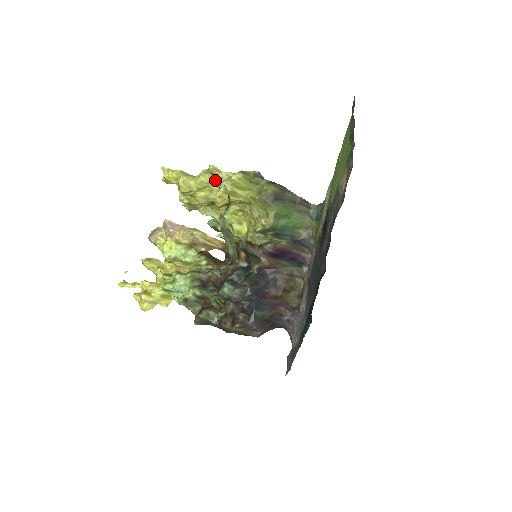
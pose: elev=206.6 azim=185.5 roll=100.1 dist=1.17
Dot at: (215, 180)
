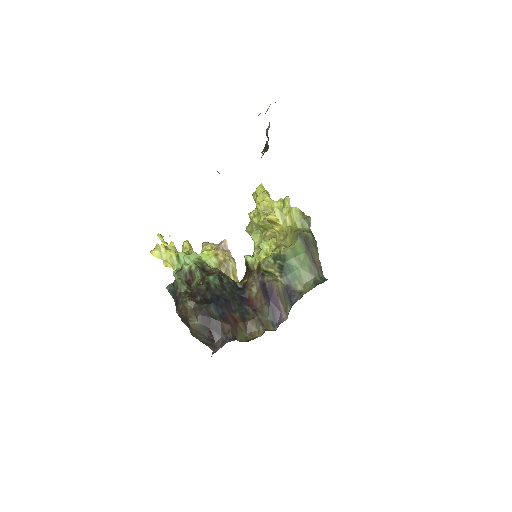
Dot at: occluded
